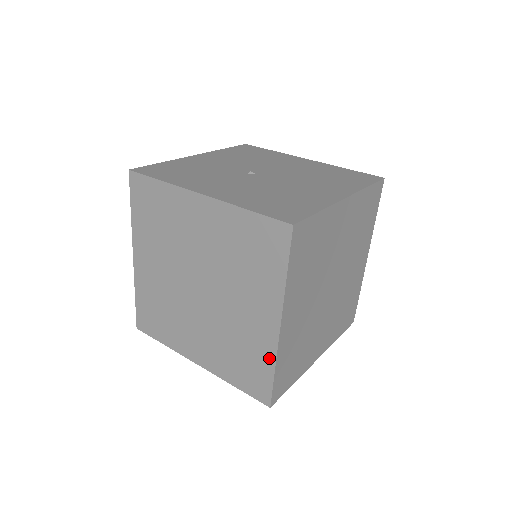
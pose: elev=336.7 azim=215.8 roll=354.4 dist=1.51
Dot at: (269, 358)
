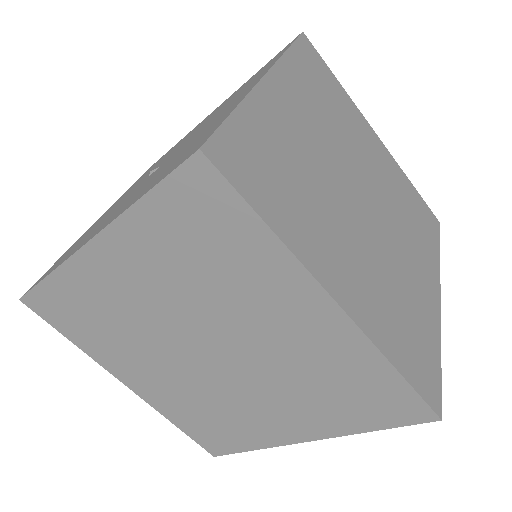
Dot at: (371, 359)
